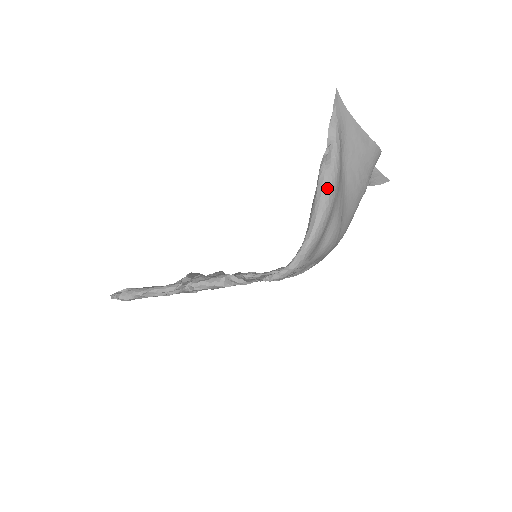
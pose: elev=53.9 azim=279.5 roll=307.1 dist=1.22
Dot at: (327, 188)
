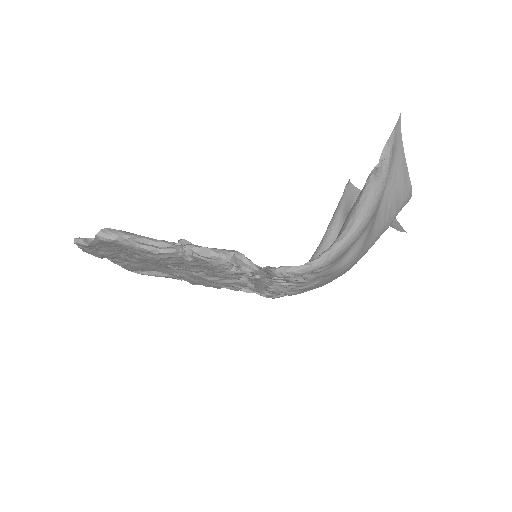
Dot at: (372, 198)
